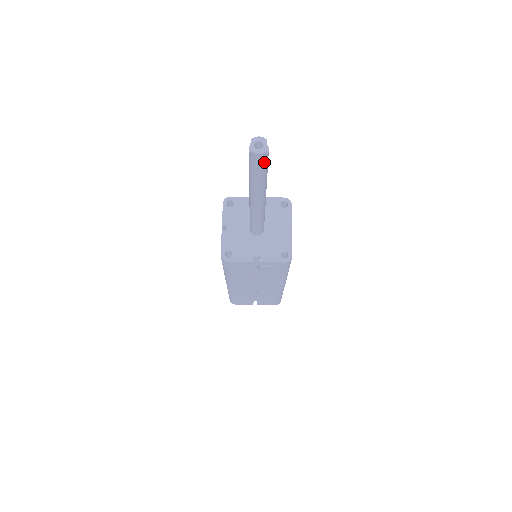
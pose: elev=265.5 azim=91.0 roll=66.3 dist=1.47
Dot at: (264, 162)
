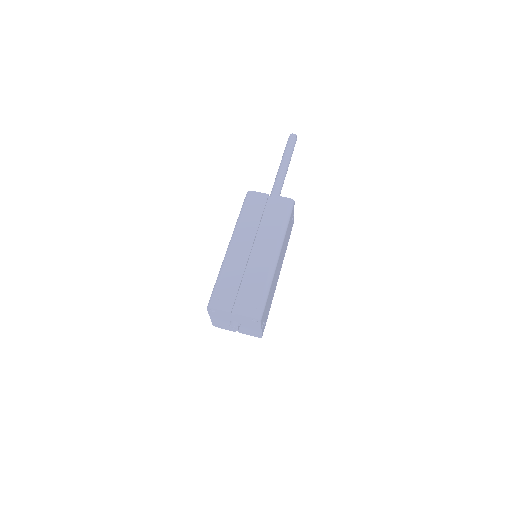
Dot at: (294, 140)
